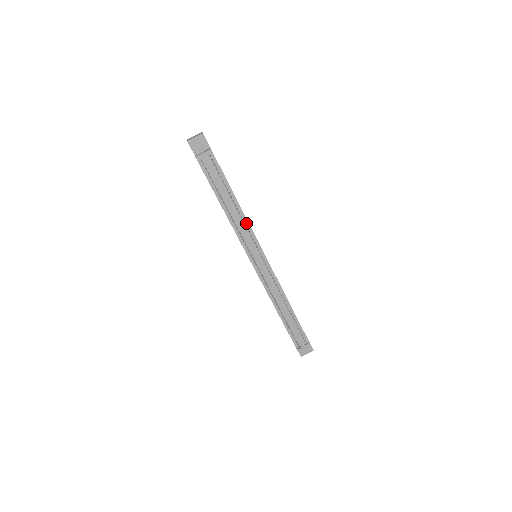
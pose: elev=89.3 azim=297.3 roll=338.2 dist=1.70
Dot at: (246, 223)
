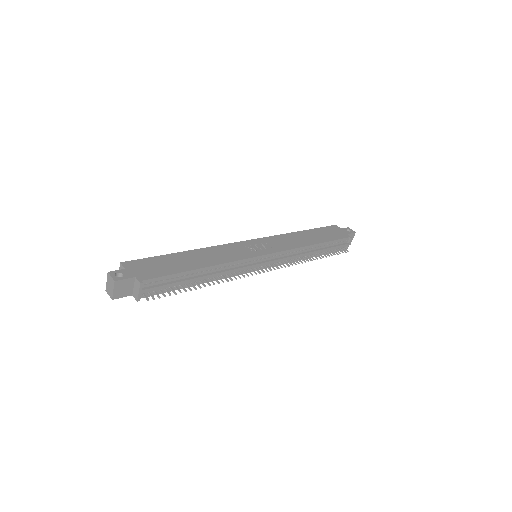
Dot at: (229, 265)
